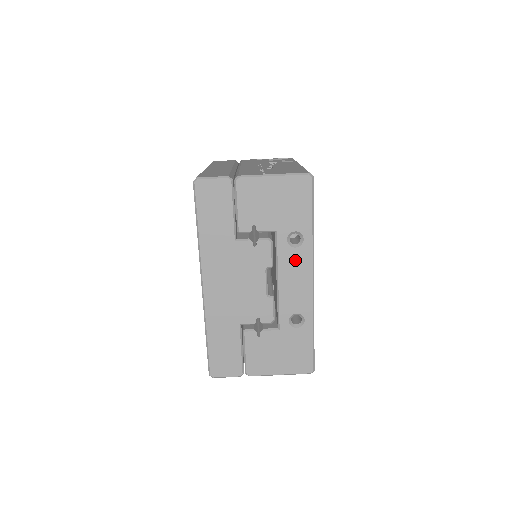
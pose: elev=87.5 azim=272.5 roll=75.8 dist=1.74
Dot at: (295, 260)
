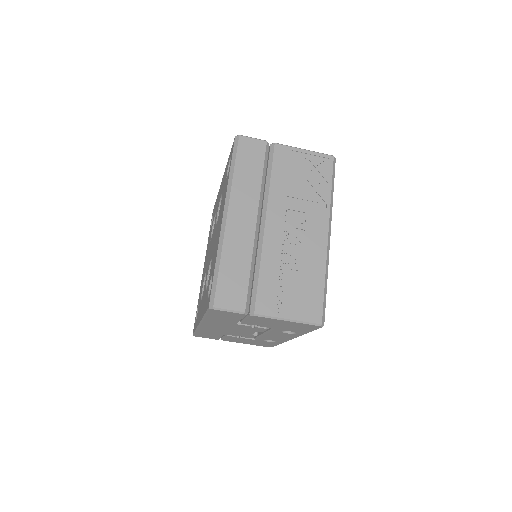
Dot at: (283, 335)
